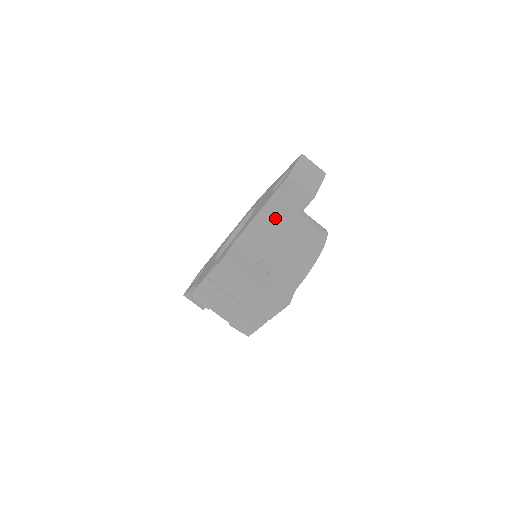
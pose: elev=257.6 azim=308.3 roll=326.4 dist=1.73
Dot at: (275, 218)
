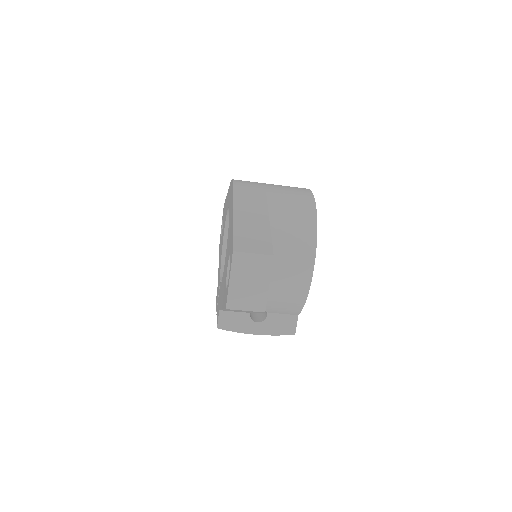
Dot at: occluded
